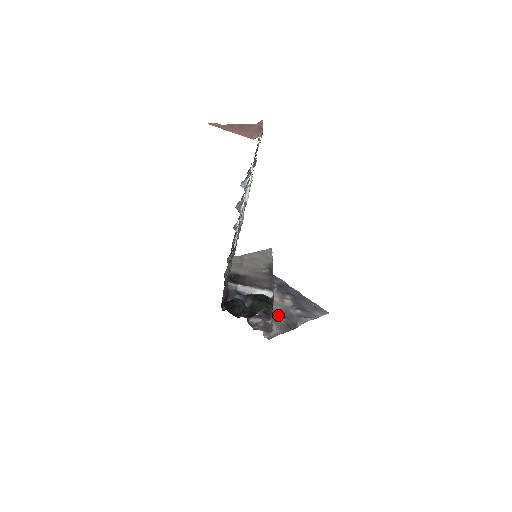
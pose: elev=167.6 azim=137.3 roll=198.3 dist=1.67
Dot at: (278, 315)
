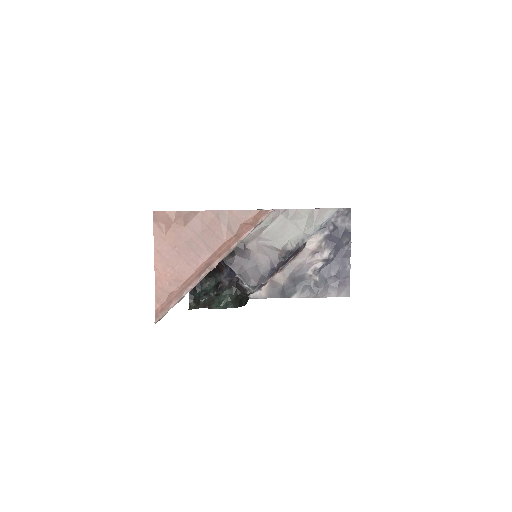
Dot at: (285, 275)
